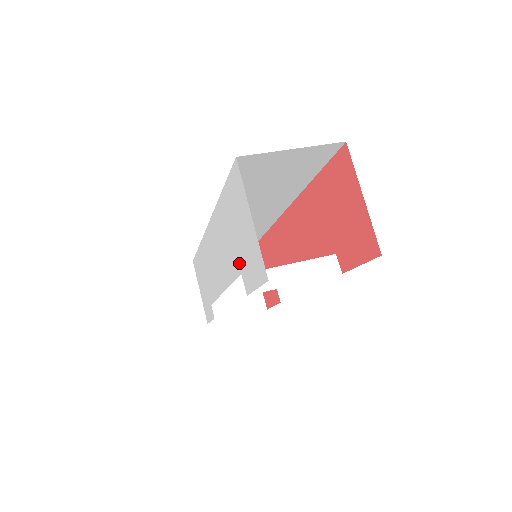
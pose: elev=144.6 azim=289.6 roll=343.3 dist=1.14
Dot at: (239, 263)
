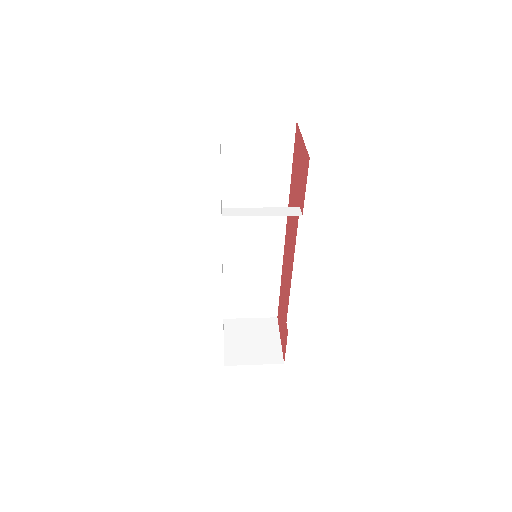
Dot at: occluded
